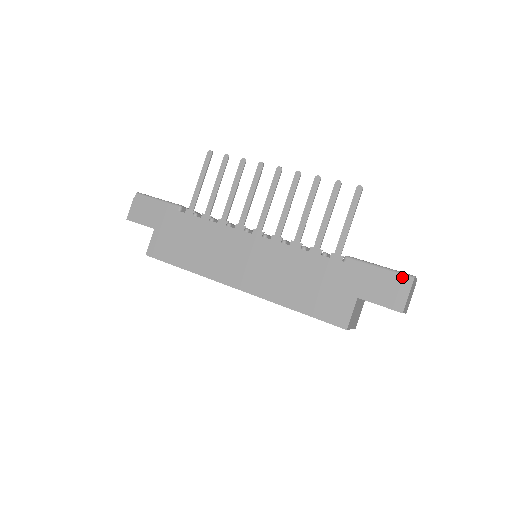
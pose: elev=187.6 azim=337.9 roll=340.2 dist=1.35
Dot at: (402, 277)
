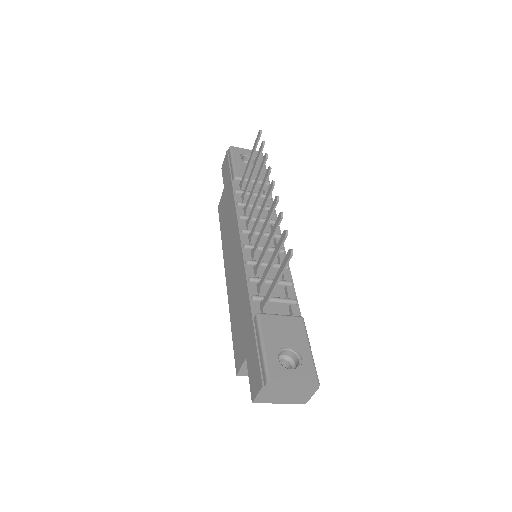
Dot at: (263, 372)
